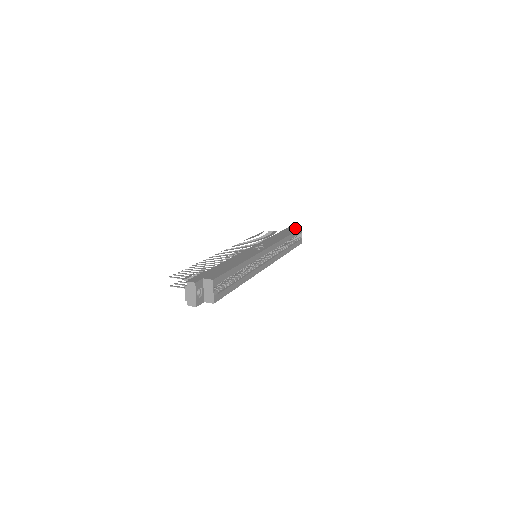
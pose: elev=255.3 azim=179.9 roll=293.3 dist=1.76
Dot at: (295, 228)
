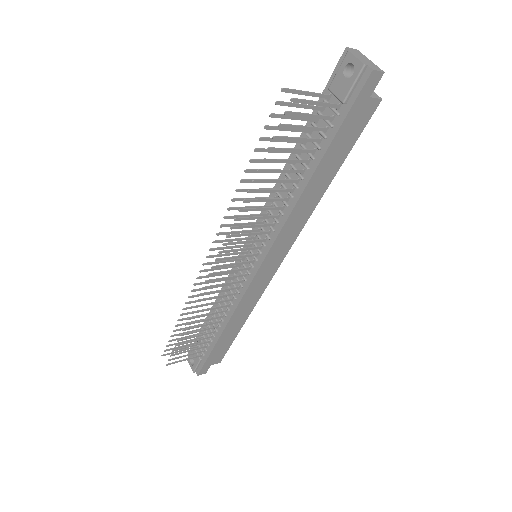
Dot at: occluded
